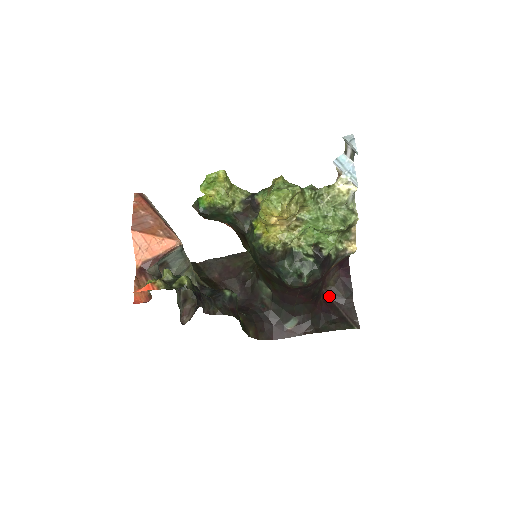
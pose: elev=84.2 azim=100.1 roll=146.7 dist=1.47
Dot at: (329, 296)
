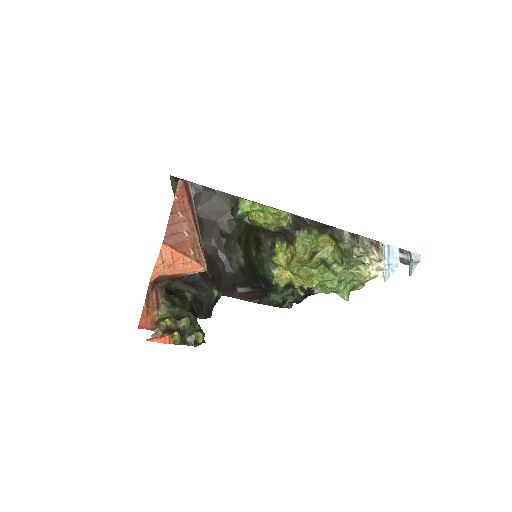
Dot at: occluded
